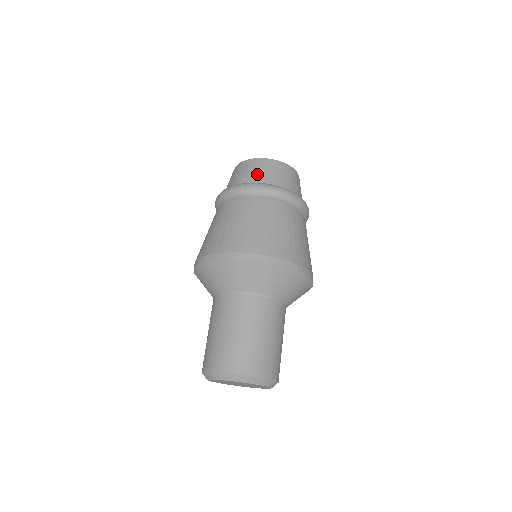
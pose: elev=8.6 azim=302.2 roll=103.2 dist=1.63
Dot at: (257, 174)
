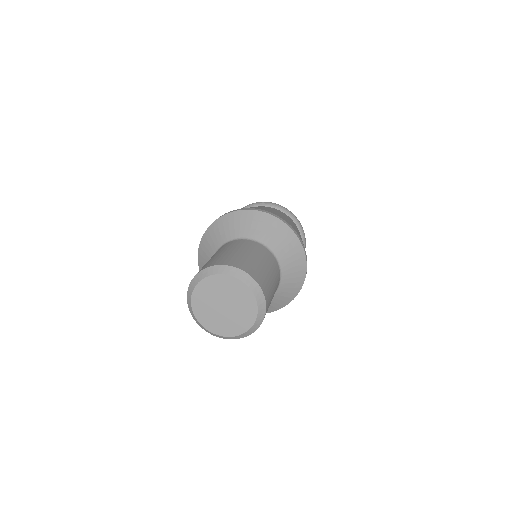
Dot at: occluded
